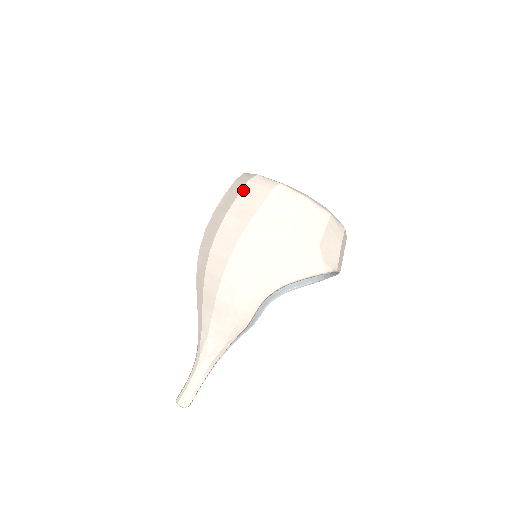
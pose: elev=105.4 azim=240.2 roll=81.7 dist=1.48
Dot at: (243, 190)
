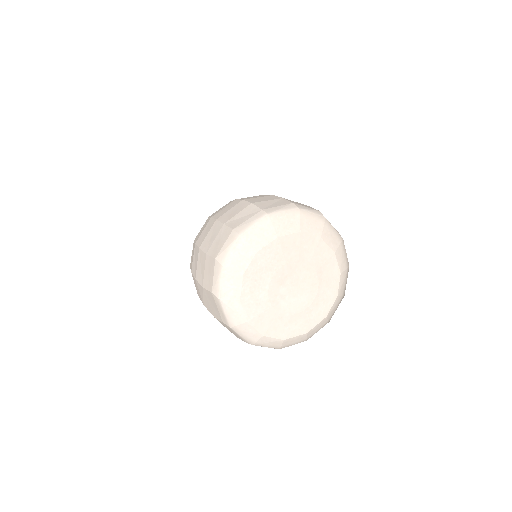
Dot at: (209, 258)
